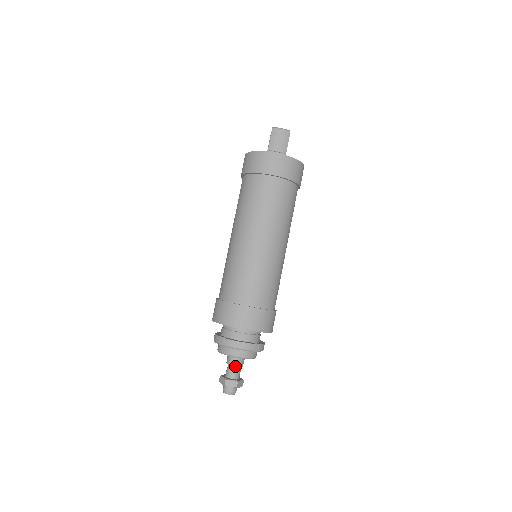
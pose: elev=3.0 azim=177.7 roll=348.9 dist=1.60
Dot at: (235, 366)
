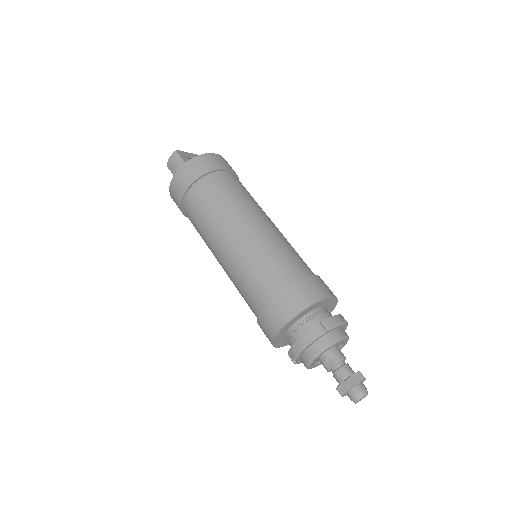
Dot at: (332, 367)
